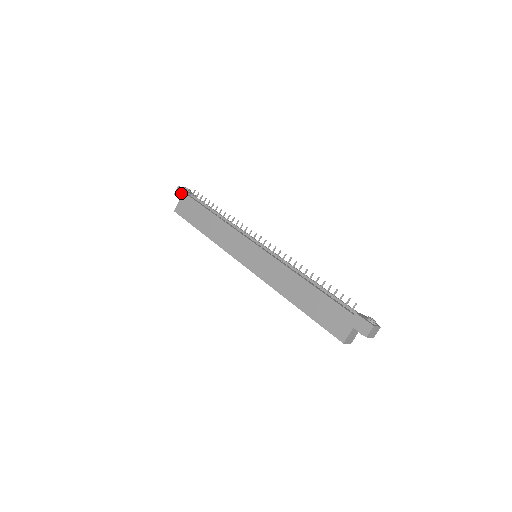
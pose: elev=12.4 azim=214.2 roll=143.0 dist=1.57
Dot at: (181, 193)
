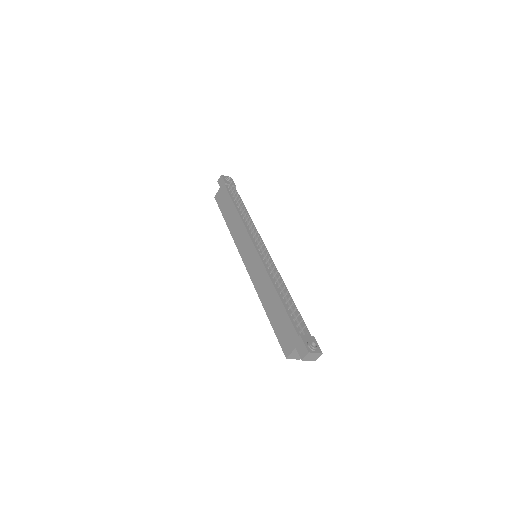
Dot at: (221, 182)
